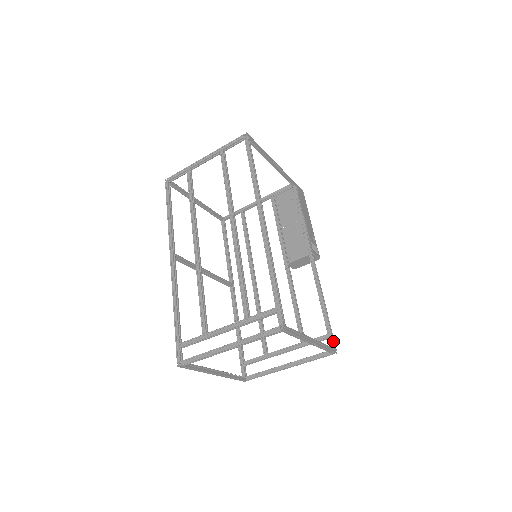
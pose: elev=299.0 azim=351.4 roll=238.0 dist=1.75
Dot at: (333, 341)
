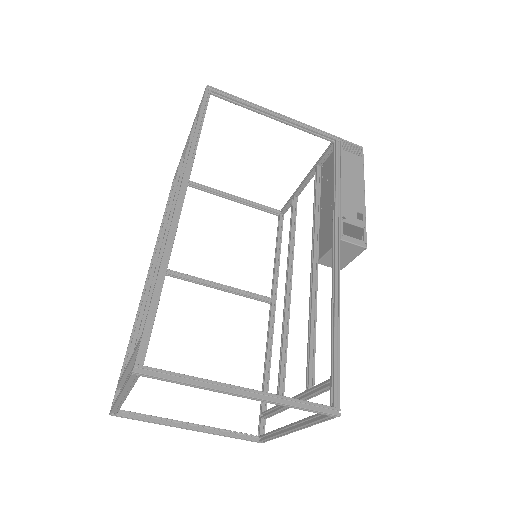
Dot at: (334, 392)
